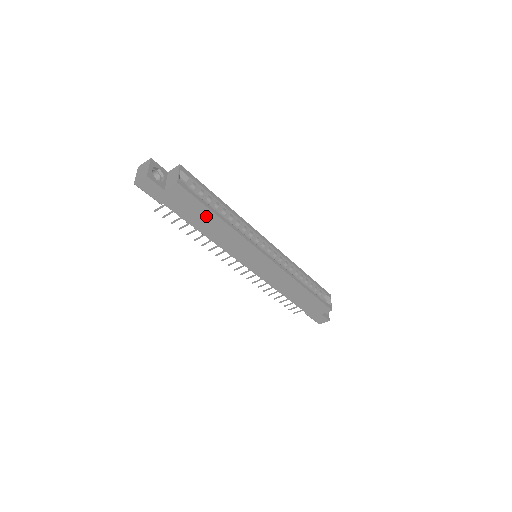
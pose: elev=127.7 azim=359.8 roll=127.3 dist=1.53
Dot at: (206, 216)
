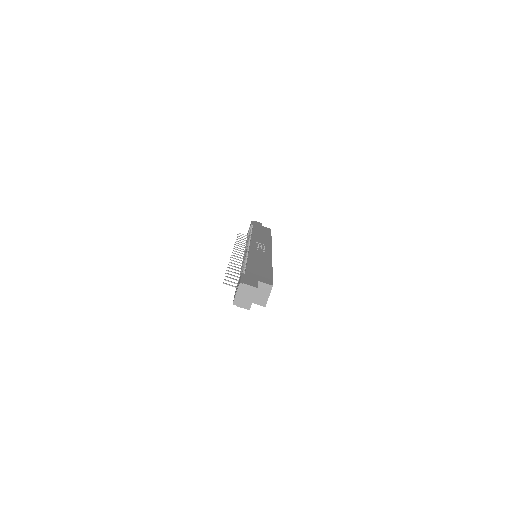
Dot at: occluded
